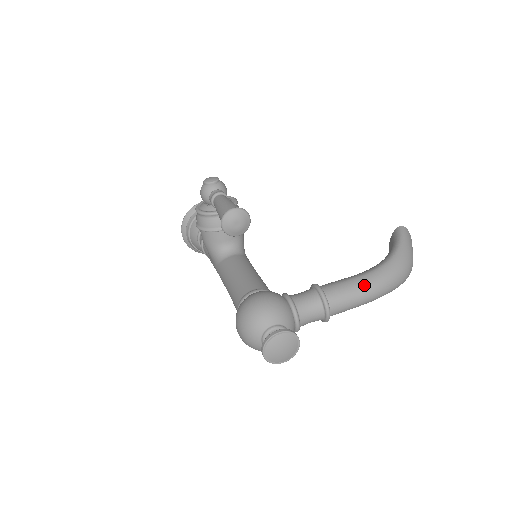
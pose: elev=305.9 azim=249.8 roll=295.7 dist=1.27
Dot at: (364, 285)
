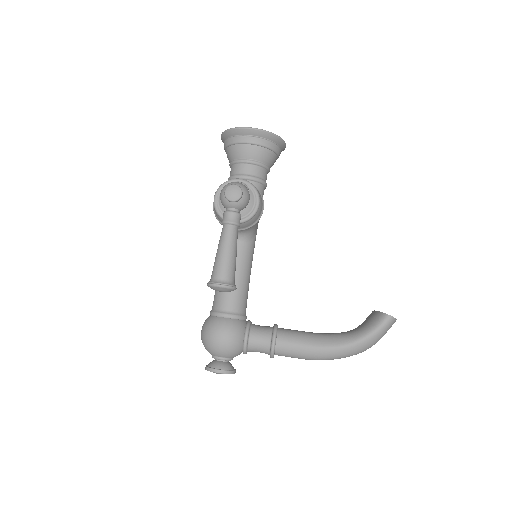
Dot at: (311, 356)
